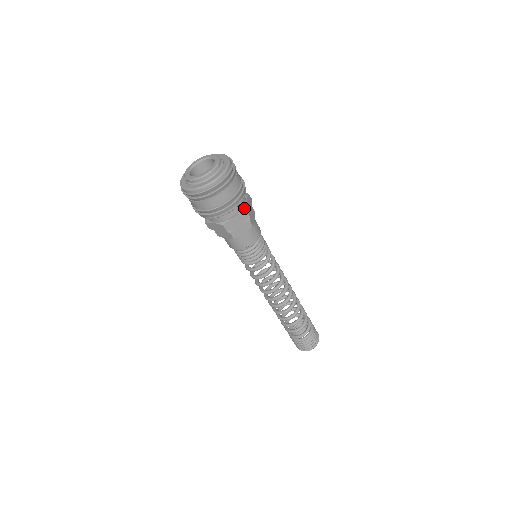
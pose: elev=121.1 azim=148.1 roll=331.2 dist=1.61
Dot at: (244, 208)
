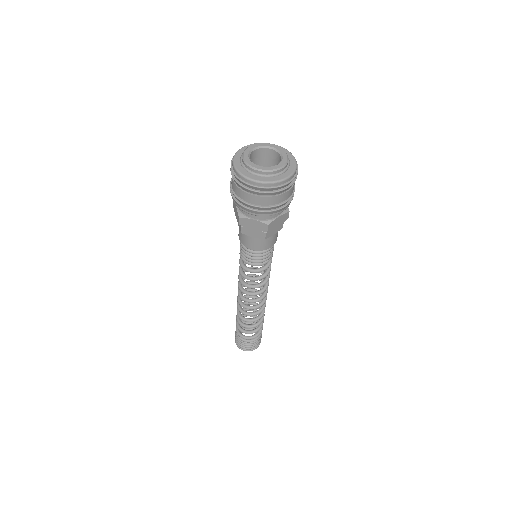
Dot at: (287, 208)
